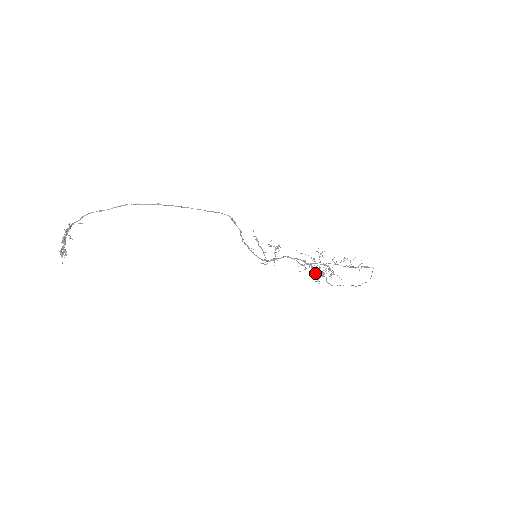
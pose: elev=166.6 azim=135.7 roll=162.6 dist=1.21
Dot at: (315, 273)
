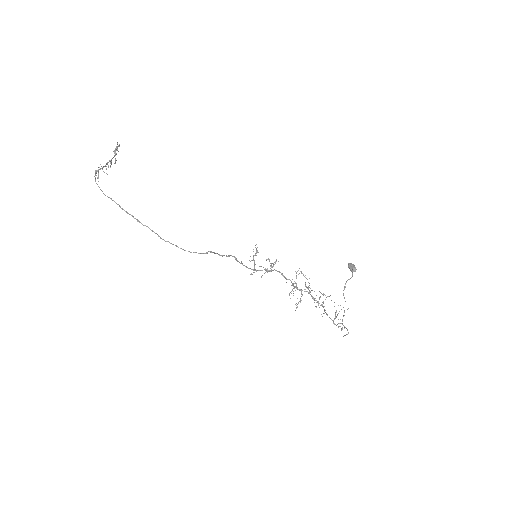
Dot at: (349, 263)
